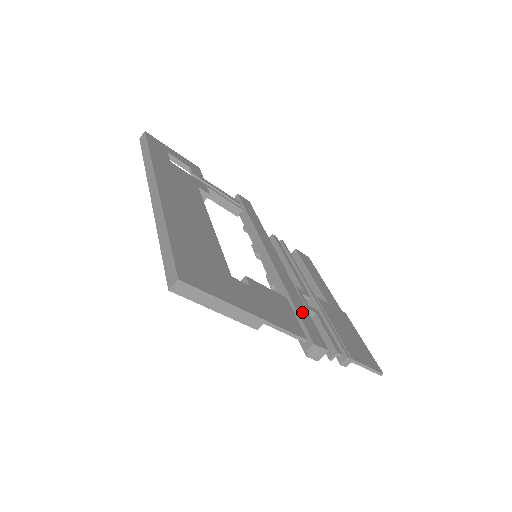
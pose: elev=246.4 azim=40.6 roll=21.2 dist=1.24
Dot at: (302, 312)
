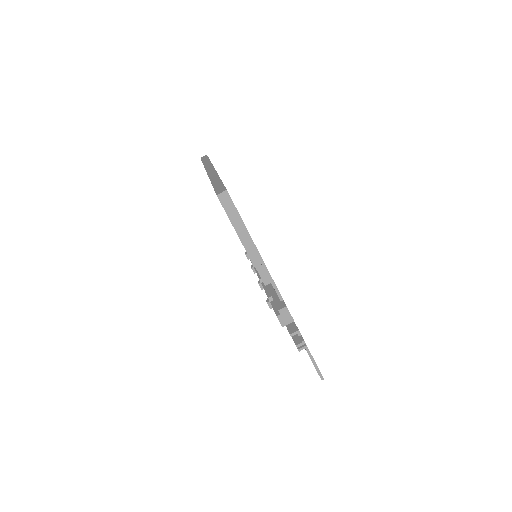
Dot at: occluded
